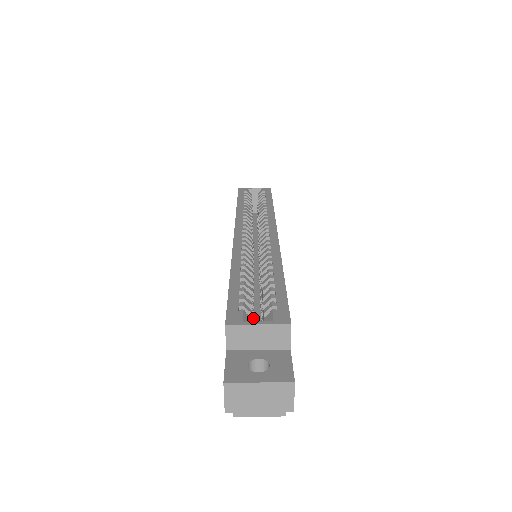
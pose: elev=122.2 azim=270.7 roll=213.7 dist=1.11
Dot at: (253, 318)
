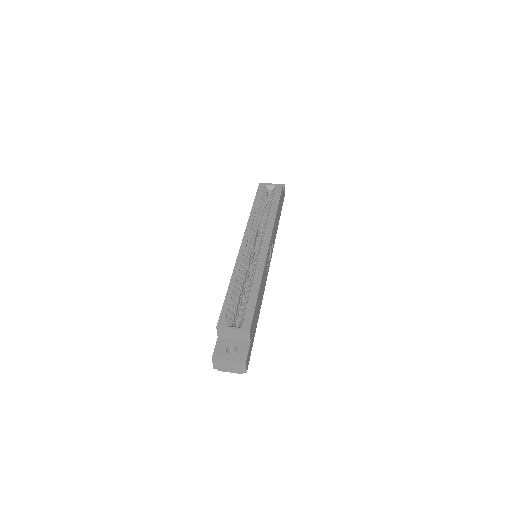
Dot at: (236, 317)
